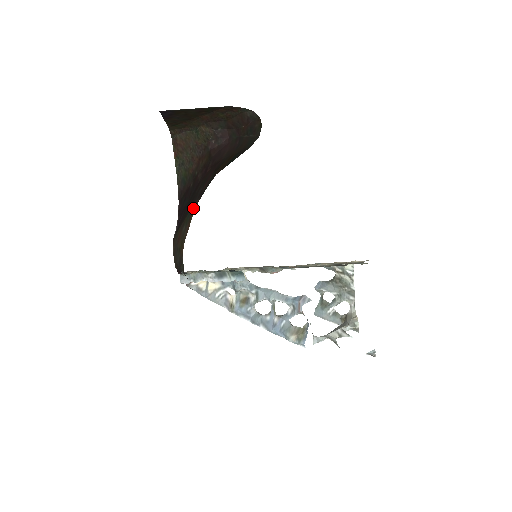
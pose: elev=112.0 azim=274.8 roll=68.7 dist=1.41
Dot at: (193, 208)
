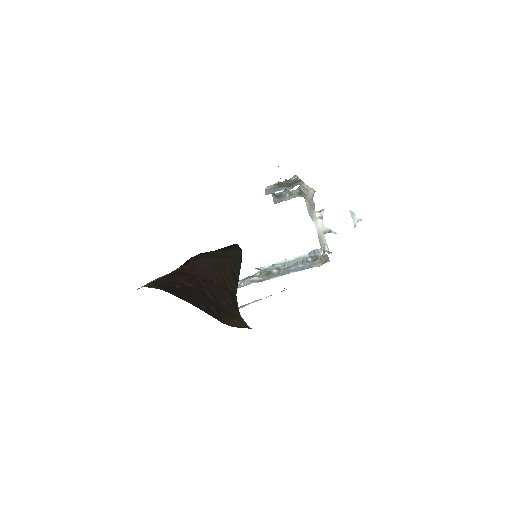
Dot at: (237, 316)
